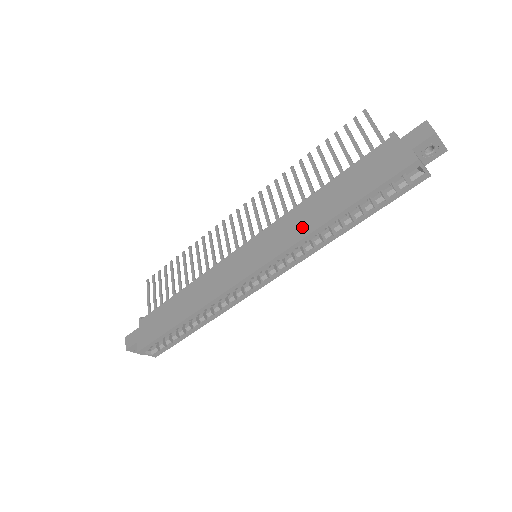
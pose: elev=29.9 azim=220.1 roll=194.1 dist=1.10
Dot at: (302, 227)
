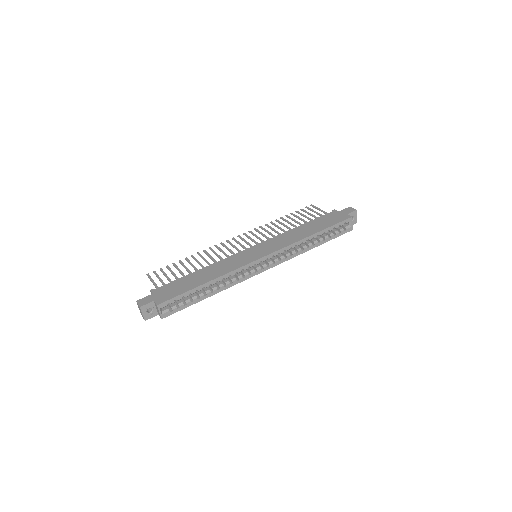
Dot at: (293, 239)
